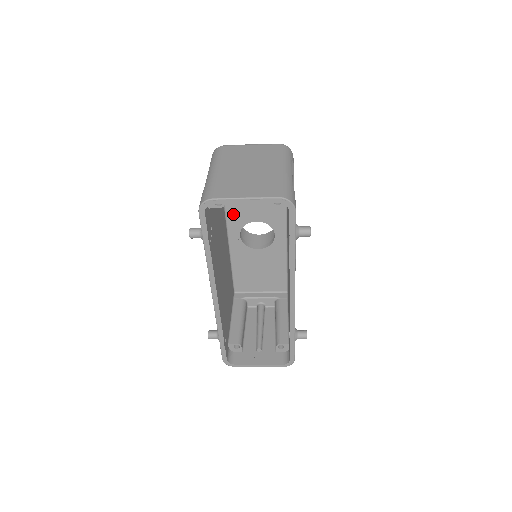
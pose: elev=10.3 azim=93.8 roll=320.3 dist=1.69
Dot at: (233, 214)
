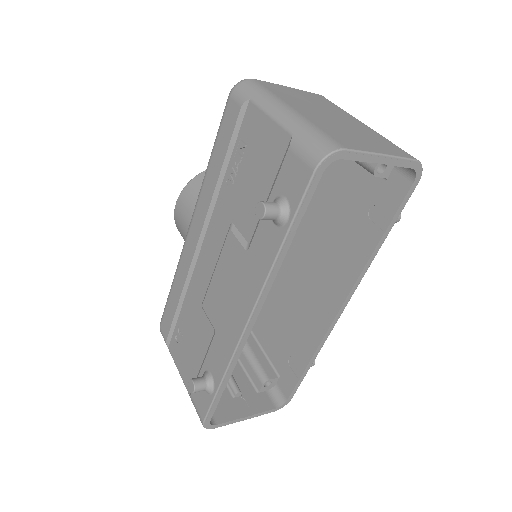
Dot at: occluded
